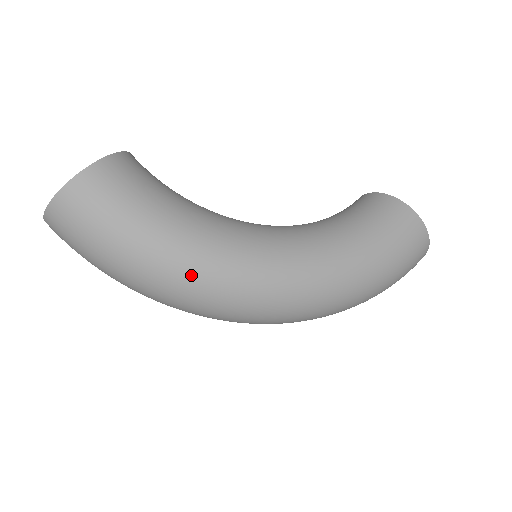
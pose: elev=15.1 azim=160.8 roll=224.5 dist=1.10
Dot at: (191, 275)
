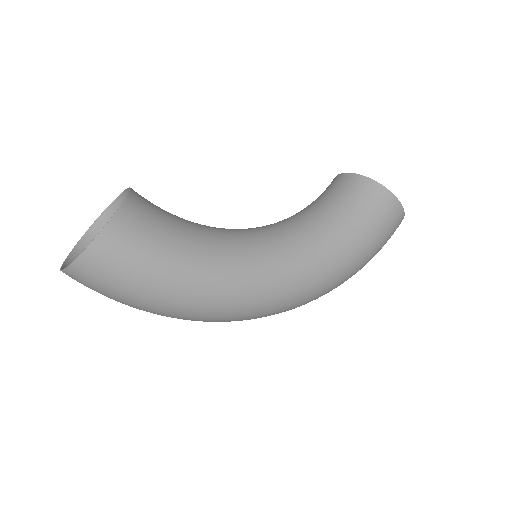
Dot at: (211, 305)
